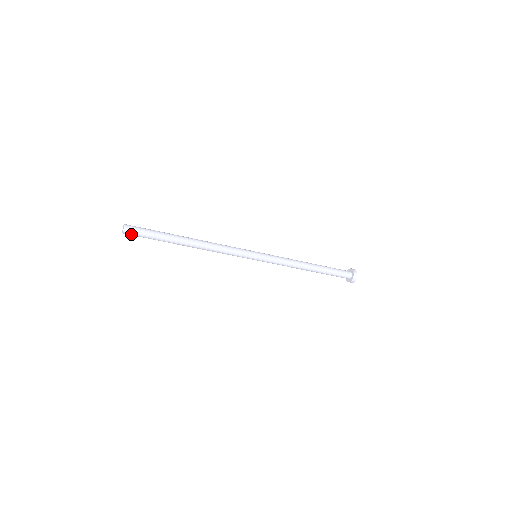
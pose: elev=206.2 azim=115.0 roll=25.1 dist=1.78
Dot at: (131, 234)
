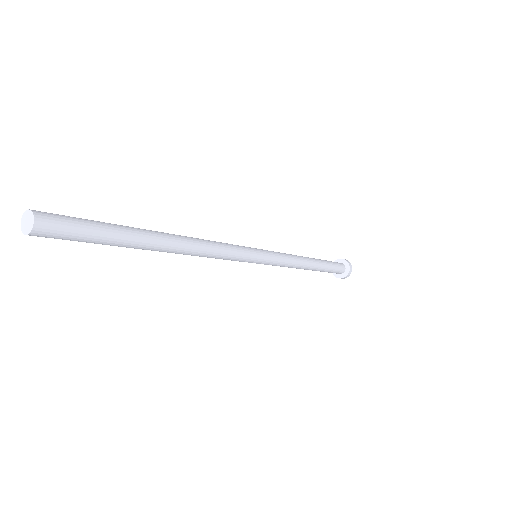
Dot at: (44, 234)
